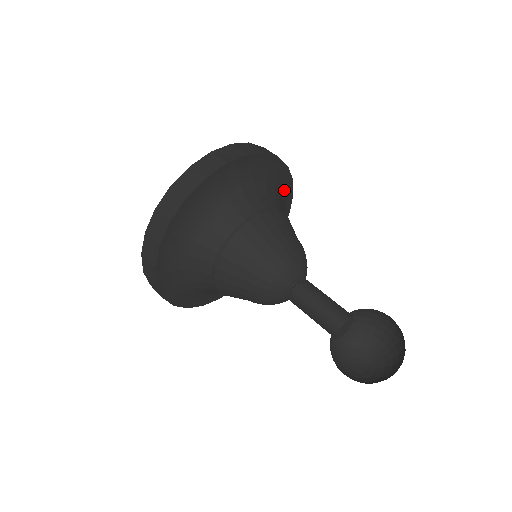
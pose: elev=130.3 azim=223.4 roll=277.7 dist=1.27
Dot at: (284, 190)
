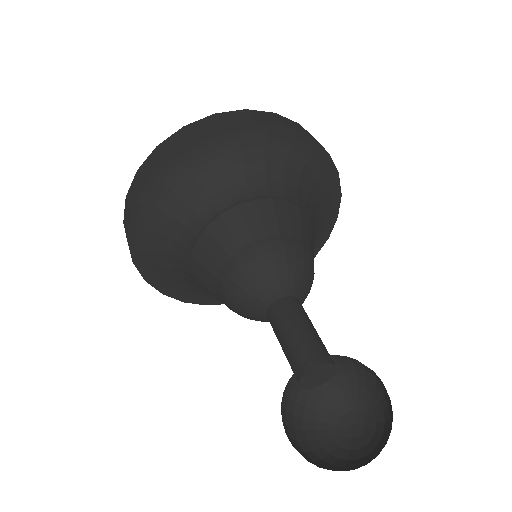
Dot at: (299, 155)
